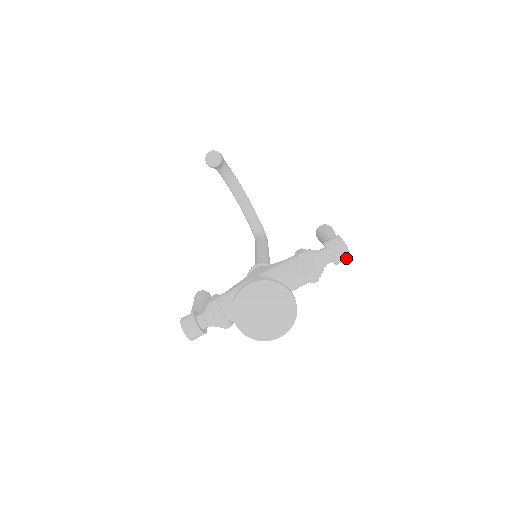
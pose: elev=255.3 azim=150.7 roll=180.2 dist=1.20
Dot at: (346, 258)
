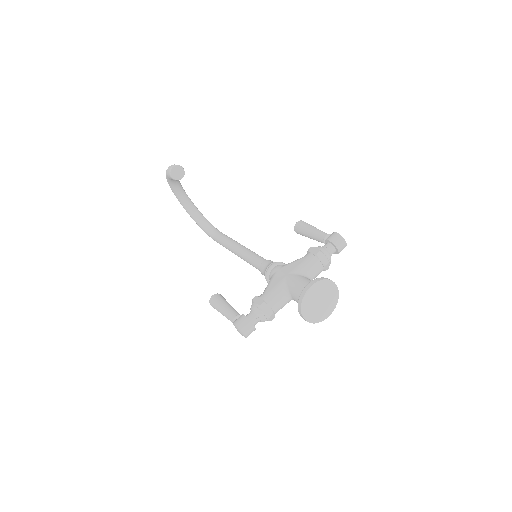
Dot at: occluded
